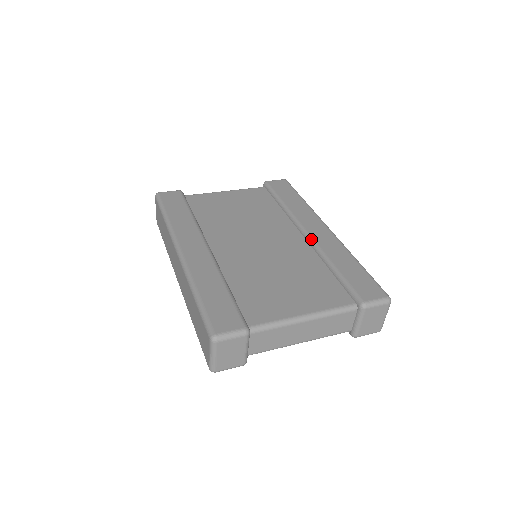
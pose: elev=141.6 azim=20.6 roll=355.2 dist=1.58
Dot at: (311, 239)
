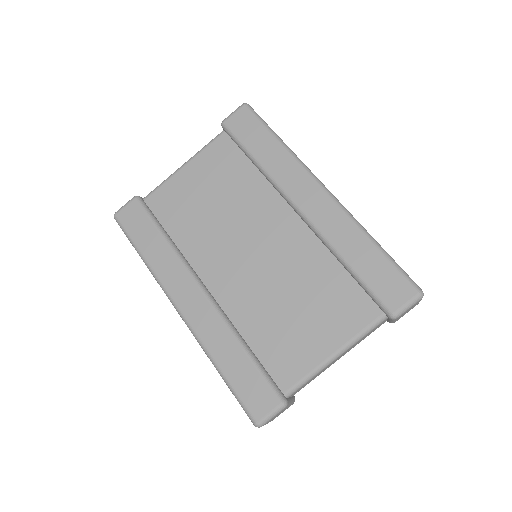
Dot at: (309, 222)
